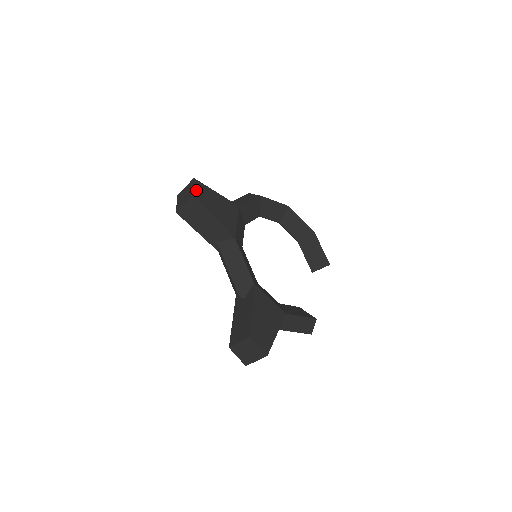
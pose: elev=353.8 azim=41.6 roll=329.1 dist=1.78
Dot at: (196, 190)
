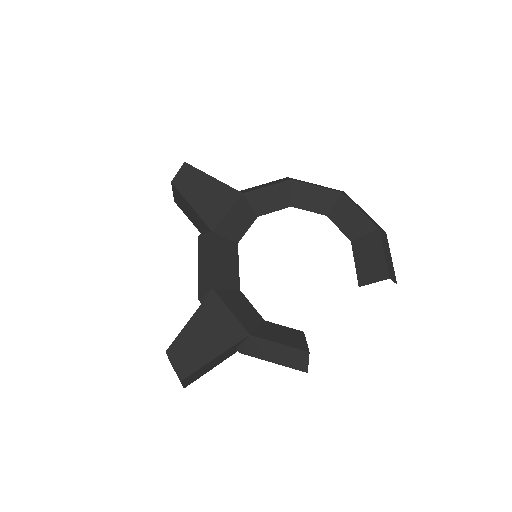
Dot at: (180, 175)
